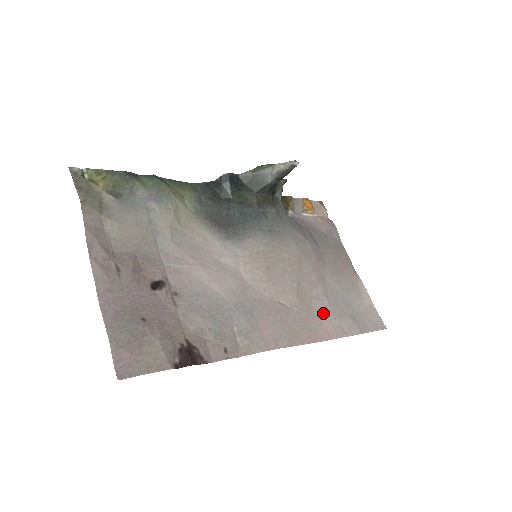
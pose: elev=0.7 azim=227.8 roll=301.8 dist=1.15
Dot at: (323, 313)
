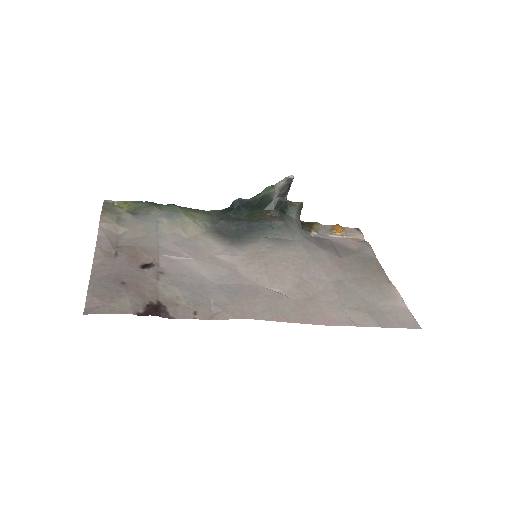
Dot at: (328, 305)
